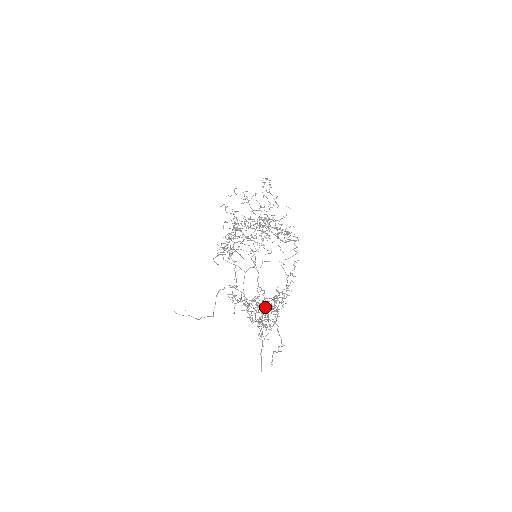
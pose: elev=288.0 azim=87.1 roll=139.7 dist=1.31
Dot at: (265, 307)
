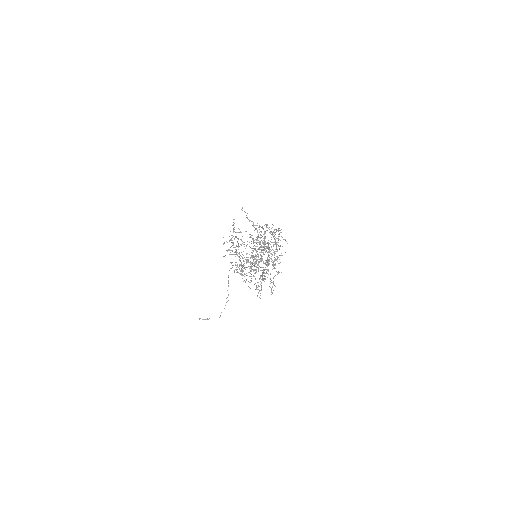
Dot at: occluded
